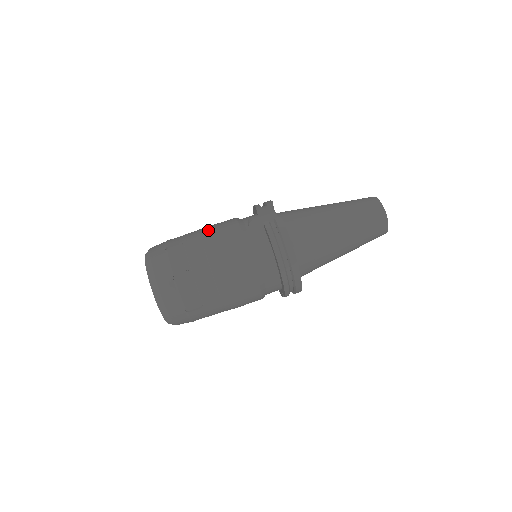
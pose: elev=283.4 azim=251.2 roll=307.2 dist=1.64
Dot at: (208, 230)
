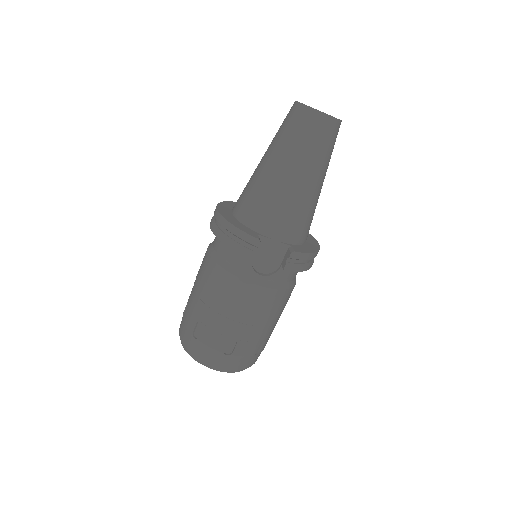
Dot at: (236, 312)
